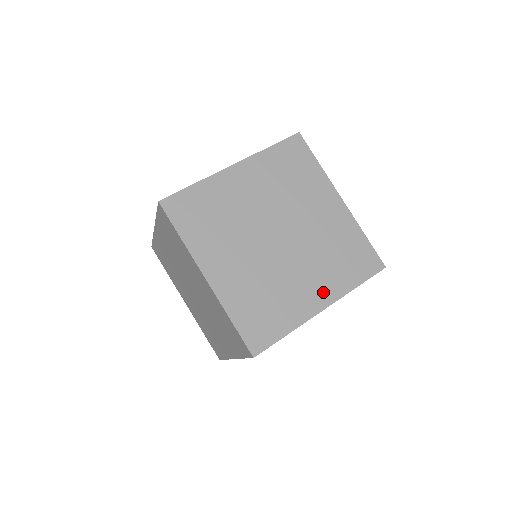
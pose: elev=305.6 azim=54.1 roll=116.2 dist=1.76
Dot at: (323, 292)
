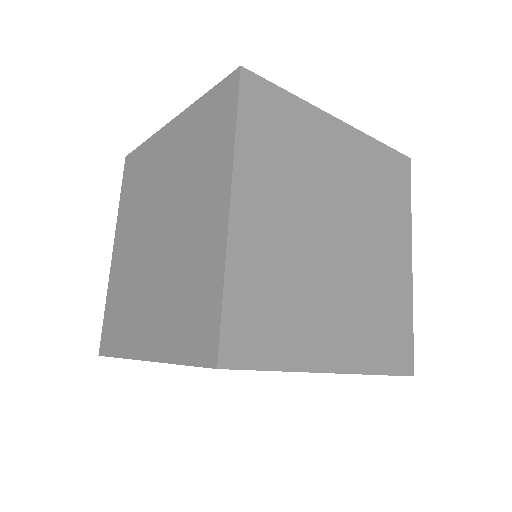
Dot at: (401, 246)
